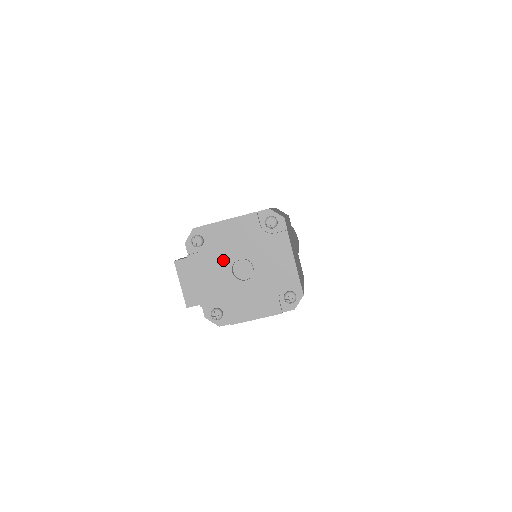
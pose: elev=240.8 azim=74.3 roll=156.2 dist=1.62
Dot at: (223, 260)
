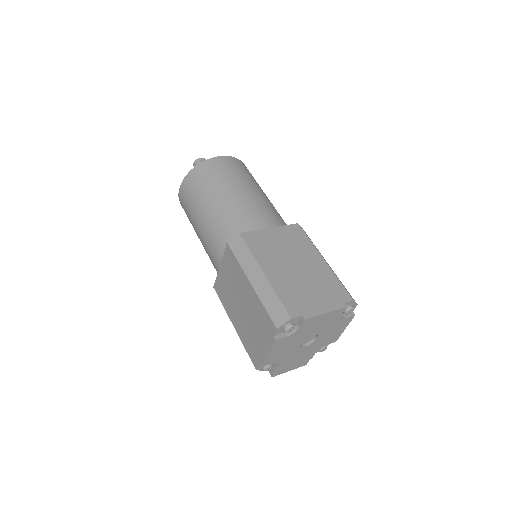
Dot at: (293, 353)
